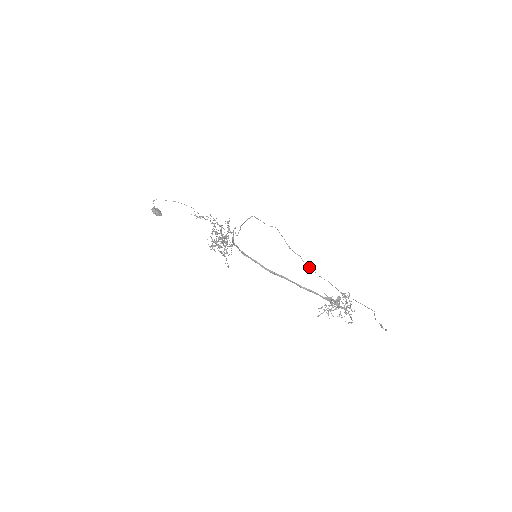
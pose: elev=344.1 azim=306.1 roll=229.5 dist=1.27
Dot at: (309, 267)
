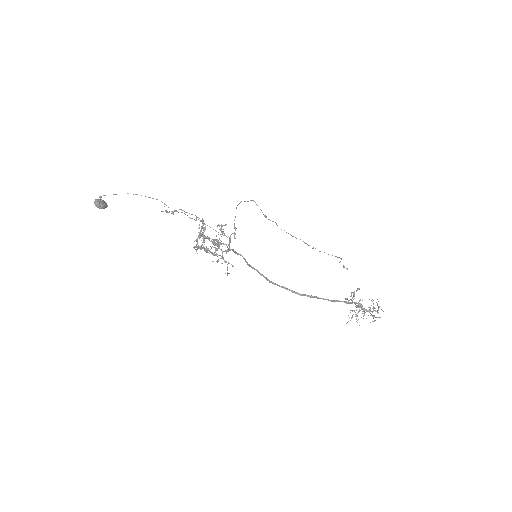
Dot at: occluded
